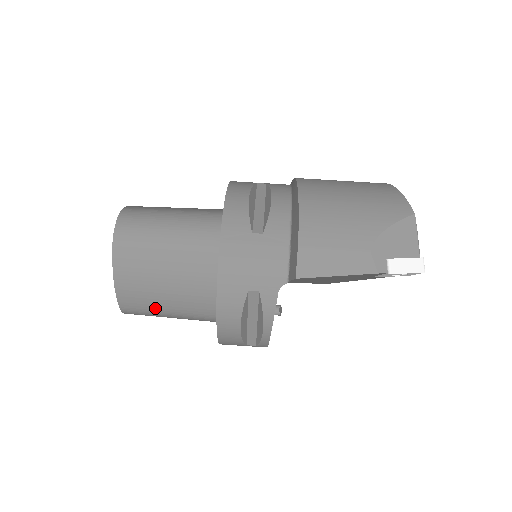
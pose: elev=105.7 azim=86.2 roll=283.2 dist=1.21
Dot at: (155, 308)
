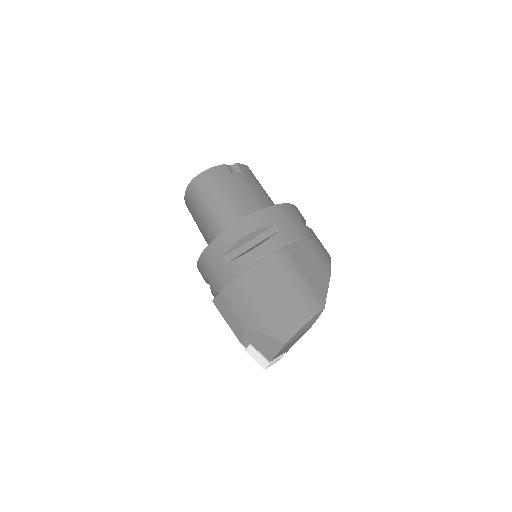
Dot at: occluded
